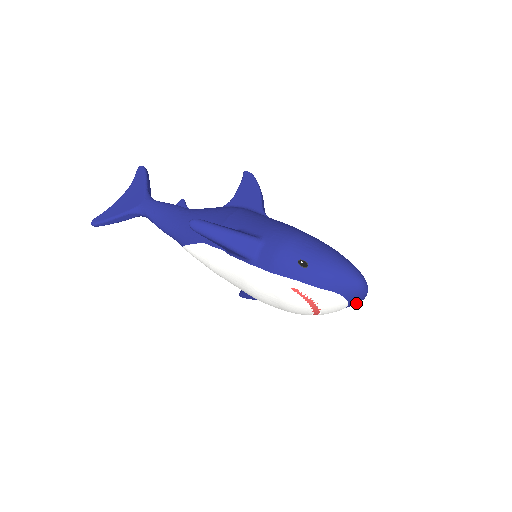
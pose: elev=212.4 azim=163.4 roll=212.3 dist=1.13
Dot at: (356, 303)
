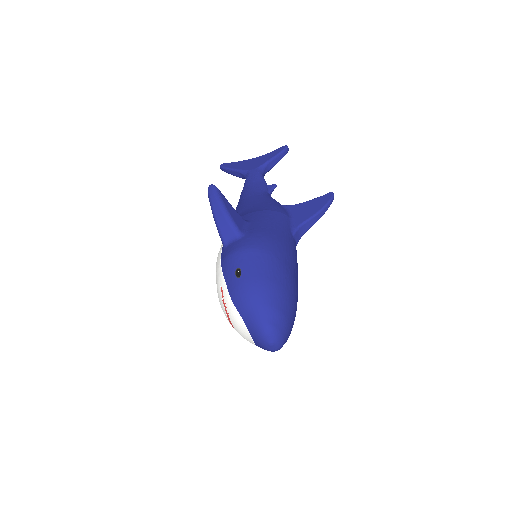
Dot at: (263, 348)
